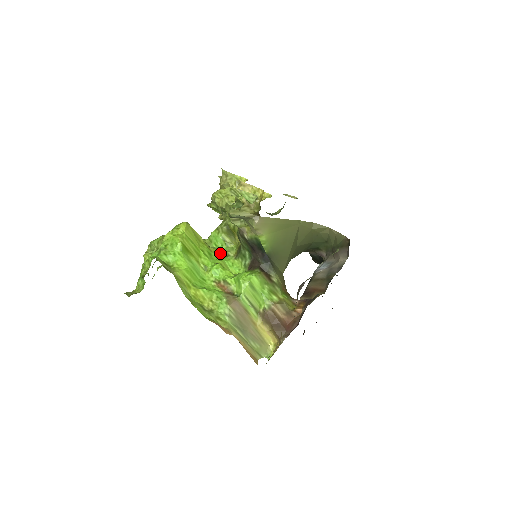
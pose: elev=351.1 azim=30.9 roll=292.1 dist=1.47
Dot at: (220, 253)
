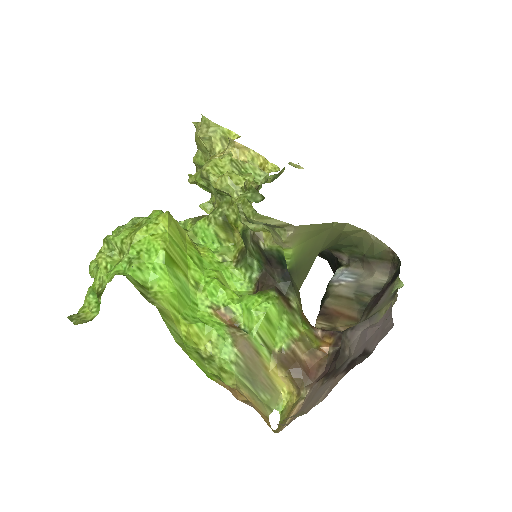
Dot at: (212, 256)
